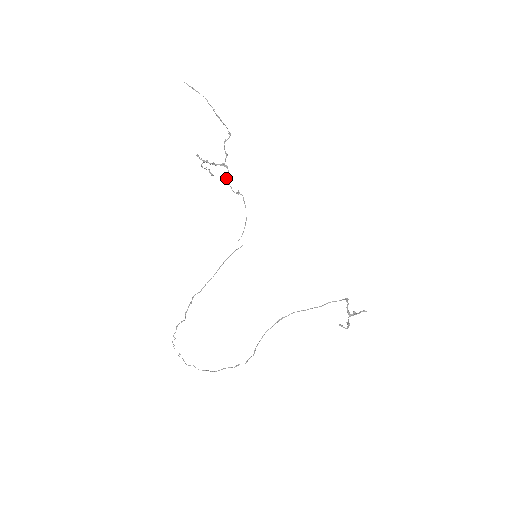
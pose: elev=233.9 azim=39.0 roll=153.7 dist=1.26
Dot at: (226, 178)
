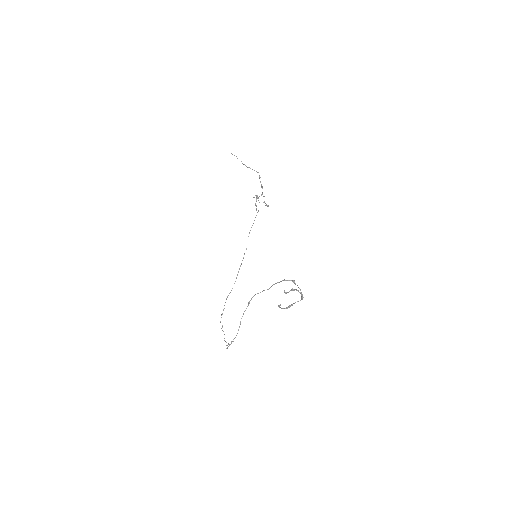
Dot at: (255, 204)
